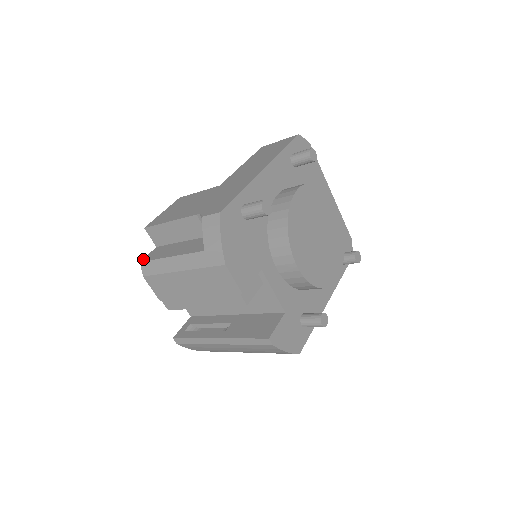
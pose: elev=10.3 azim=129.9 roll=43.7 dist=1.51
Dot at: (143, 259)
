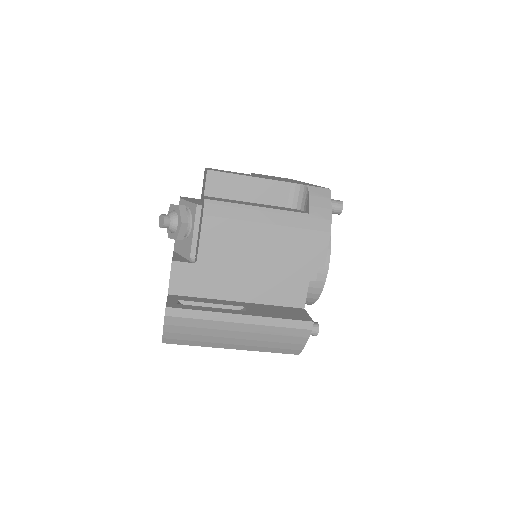
Dot at: (206, 198)
